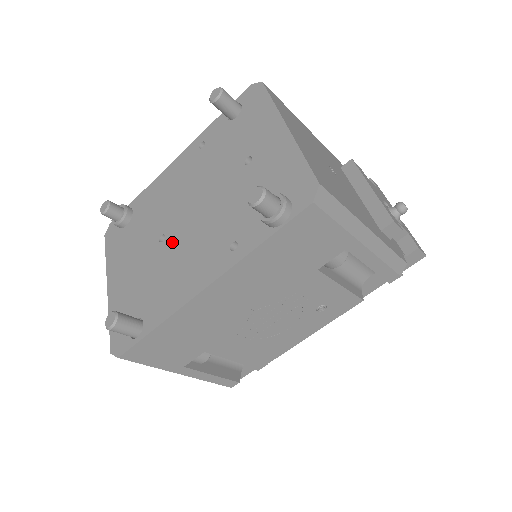
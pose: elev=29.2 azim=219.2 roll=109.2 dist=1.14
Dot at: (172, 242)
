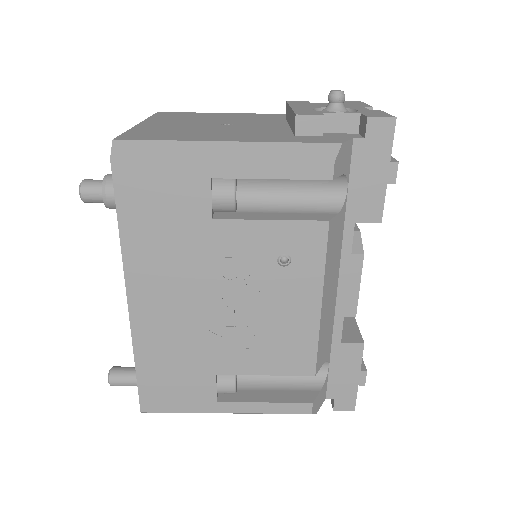
Dot at: occluded
